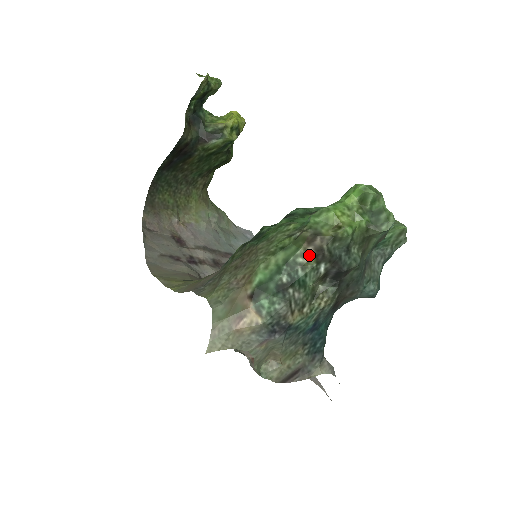
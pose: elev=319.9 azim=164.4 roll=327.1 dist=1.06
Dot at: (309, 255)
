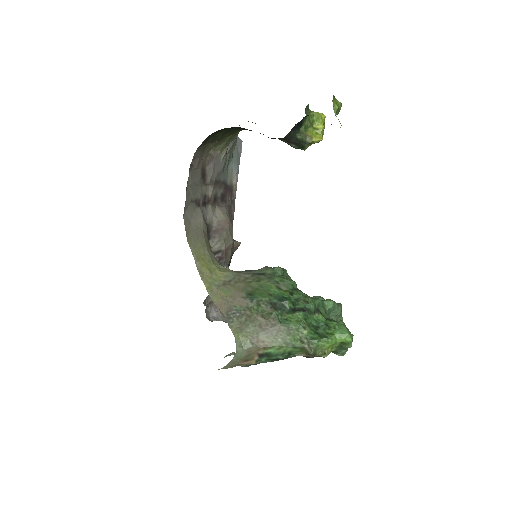
Dot at: (301, 355)
